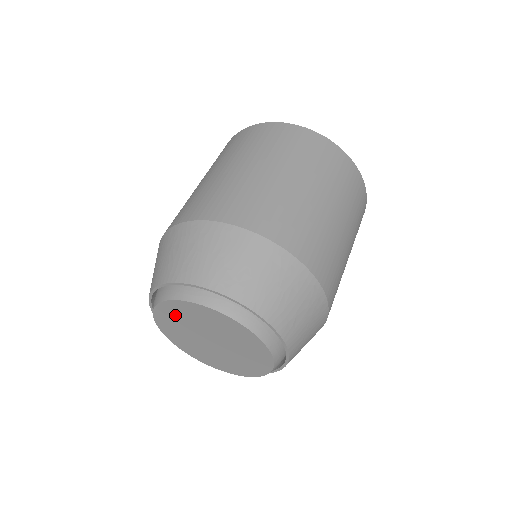
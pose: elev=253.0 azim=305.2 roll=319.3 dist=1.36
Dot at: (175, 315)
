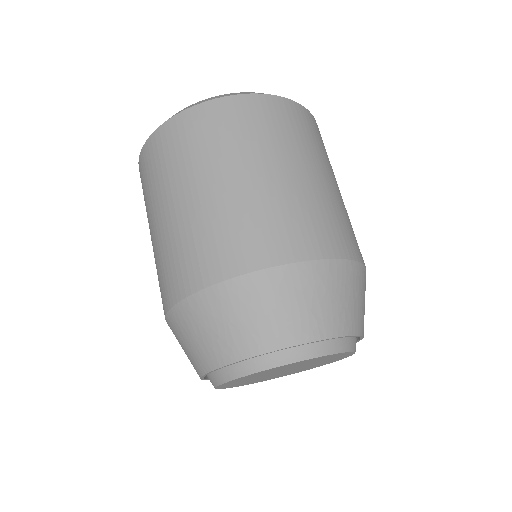
Dot at: occluded
